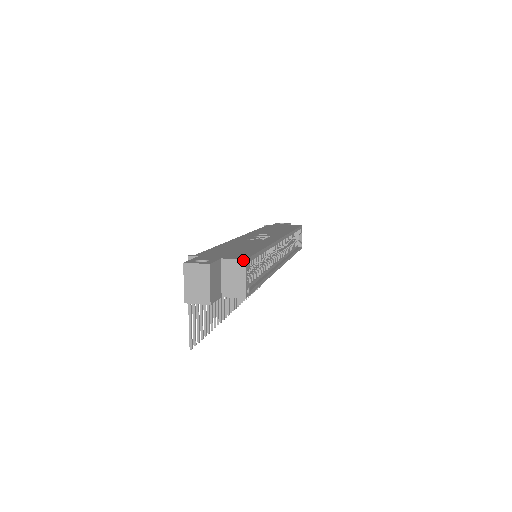
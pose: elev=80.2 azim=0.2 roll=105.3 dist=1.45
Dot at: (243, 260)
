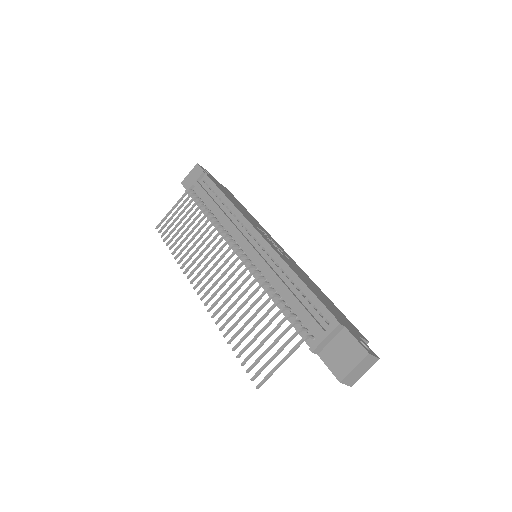
Dot at: (368, 342)
